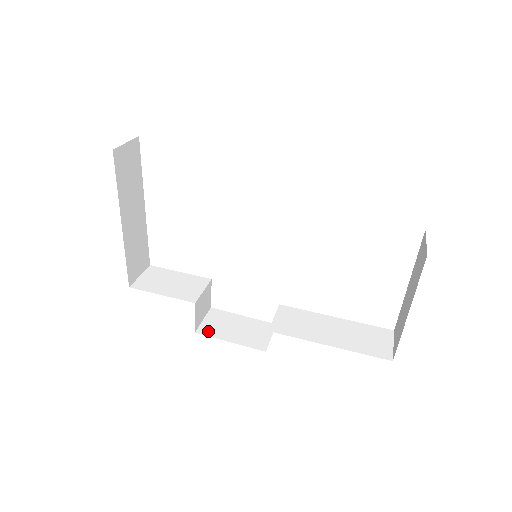
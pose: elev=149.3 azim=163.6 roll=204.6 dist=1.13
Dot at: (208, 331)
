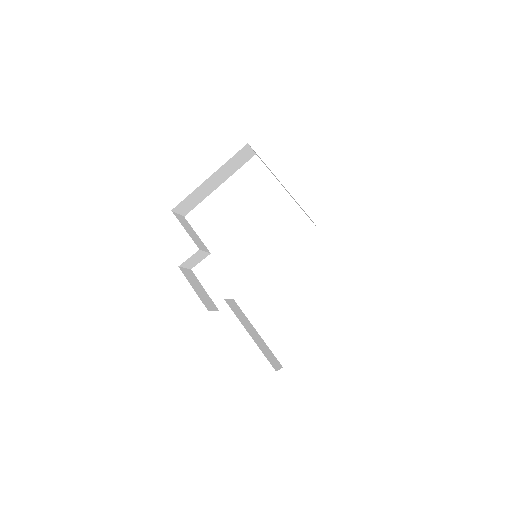
Dot at: (185, 273)
